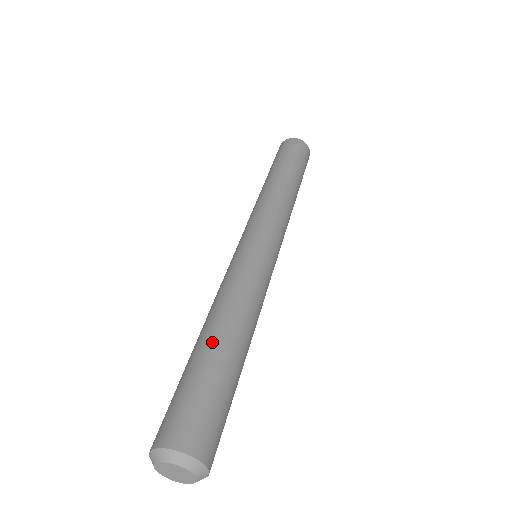
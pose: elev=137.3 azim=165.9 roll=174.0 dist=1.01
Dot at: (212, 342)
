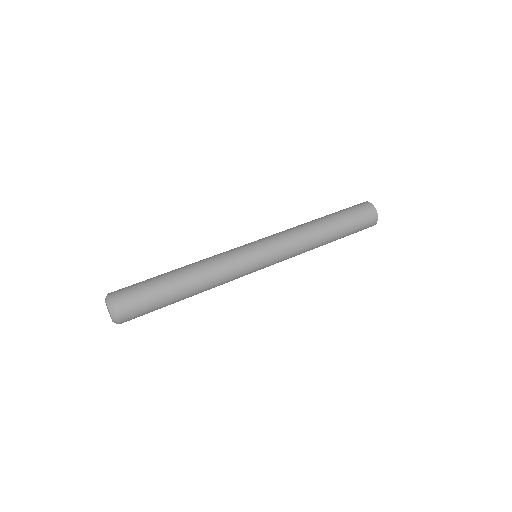
Dot at: (176, 279)
